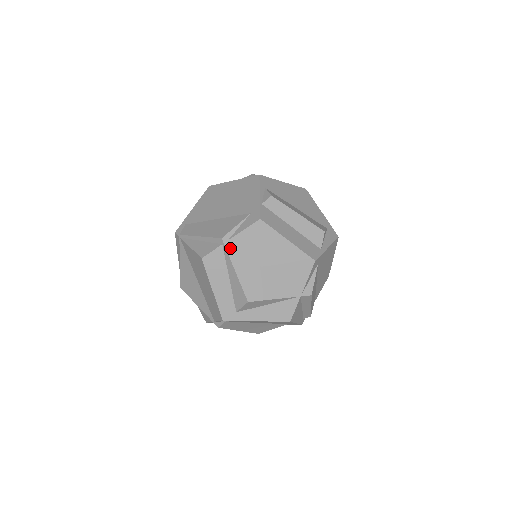
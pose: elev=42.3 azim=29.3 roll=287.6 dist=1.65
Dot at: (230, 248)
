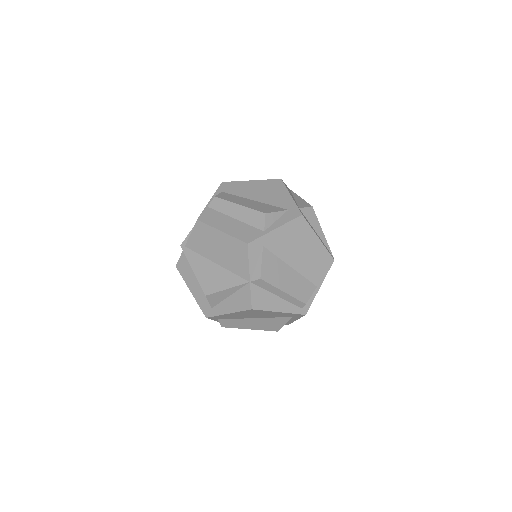
Dot at: (187, 252)
